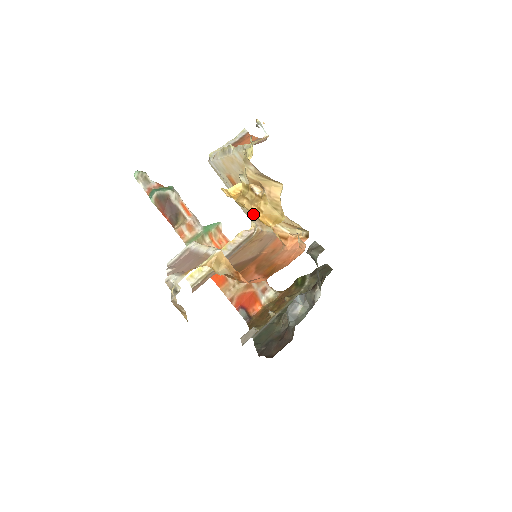
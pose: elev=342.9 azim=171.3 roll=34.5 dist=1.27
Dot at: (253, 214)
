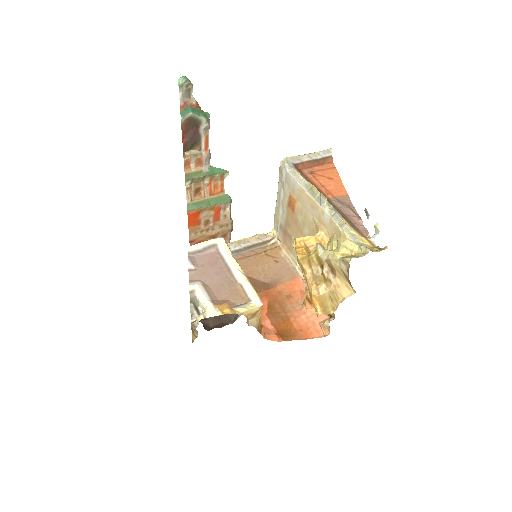
Dot at: (308, 287)
